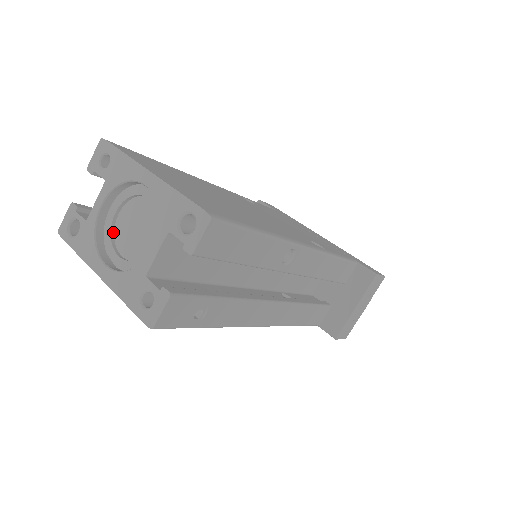
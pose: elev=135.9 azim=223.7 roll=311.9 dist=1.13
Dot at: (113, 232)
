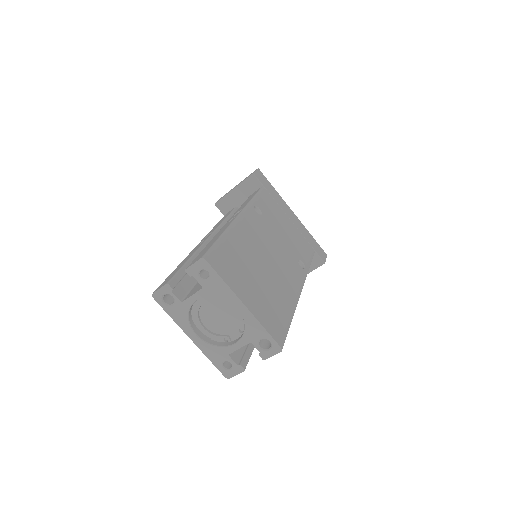
Dot at: (199, 310)
